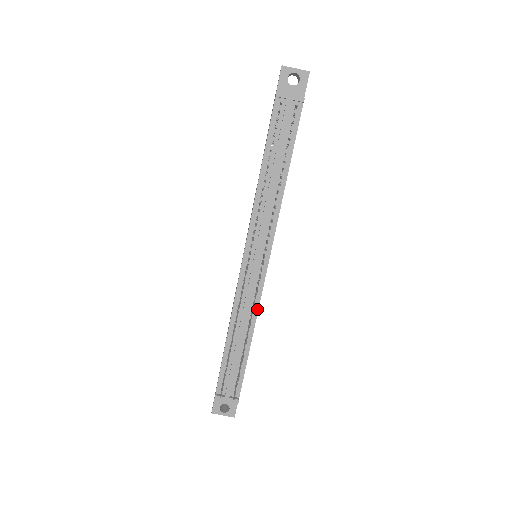
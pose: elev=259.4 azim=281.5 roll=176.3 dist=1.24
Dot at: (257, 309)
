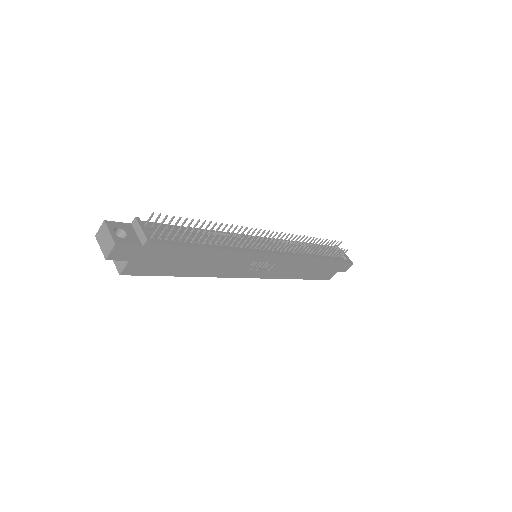
Dot at: (238, 250)
